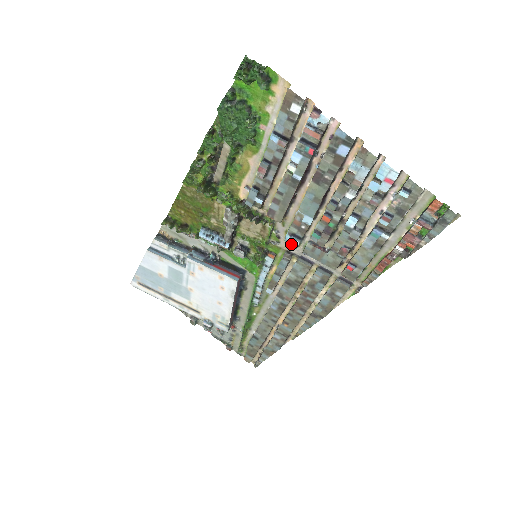
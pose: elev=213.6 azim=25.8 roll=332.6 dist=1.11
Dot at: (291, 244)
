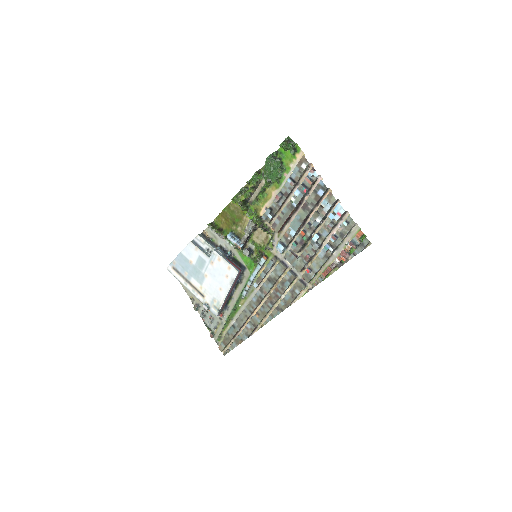
Dot at: (279, 248)
